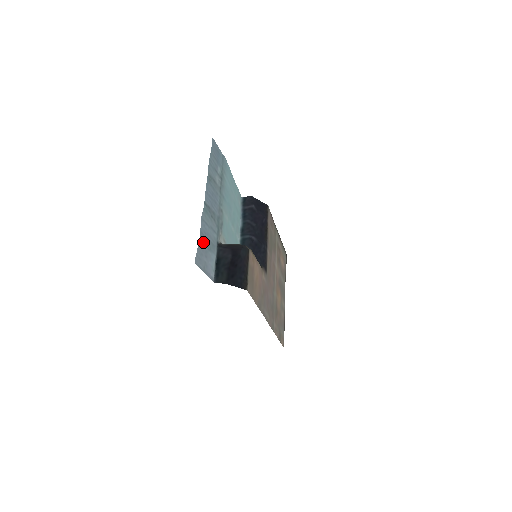
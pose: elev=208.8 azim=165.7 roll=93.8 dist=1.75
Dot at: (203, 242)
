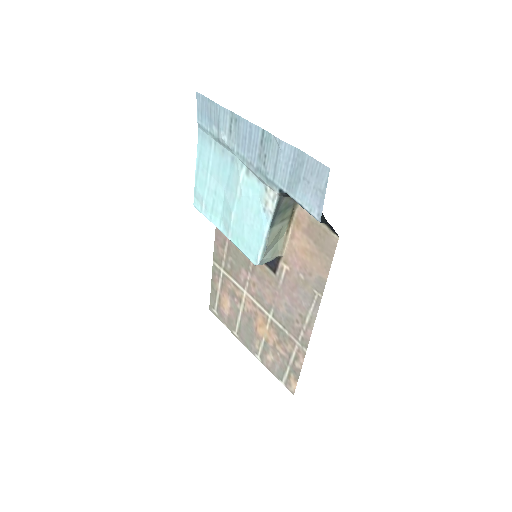
Dot at: (300, 163)
